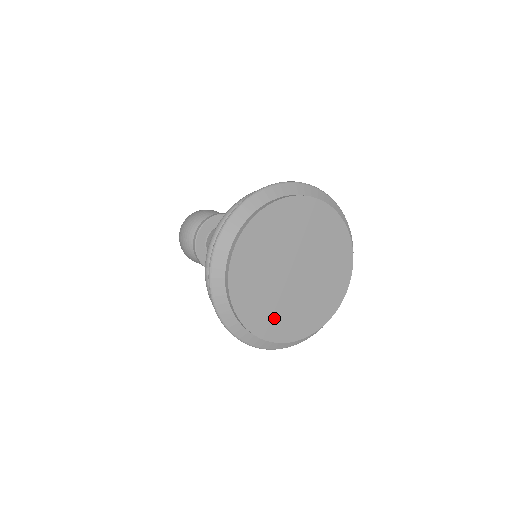
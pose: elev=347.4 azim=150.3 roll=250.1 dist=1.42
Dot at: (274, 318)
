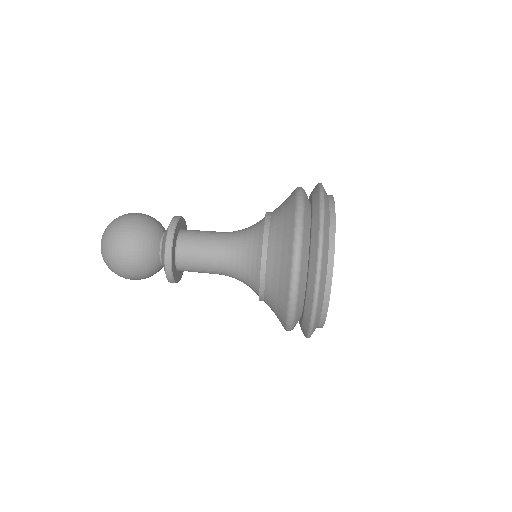
Dot at: occluded
